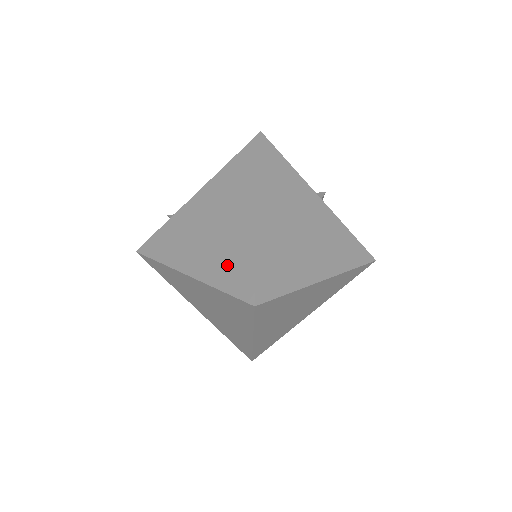
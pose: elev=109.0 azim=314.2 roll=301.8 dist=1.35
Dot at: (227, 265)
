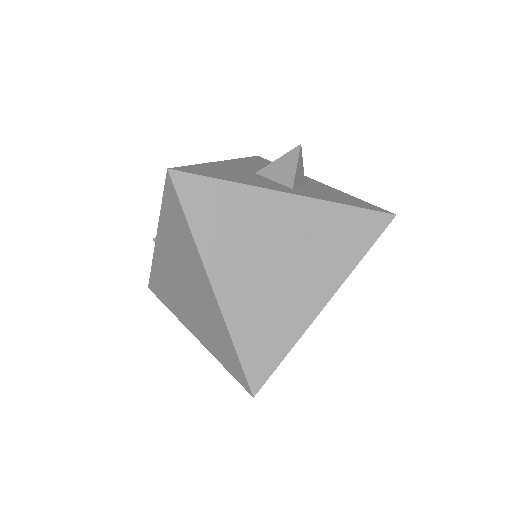
Dot at: (216, 342)
